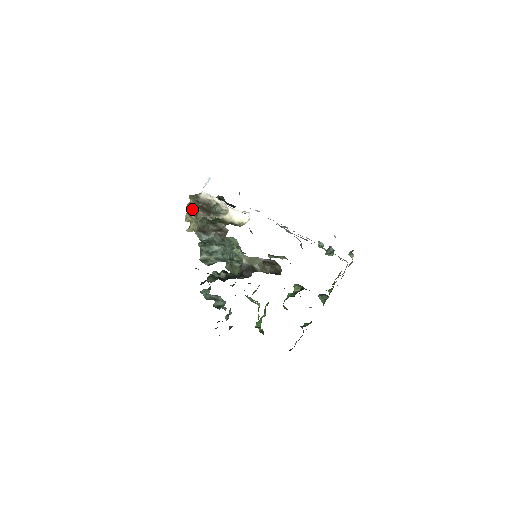
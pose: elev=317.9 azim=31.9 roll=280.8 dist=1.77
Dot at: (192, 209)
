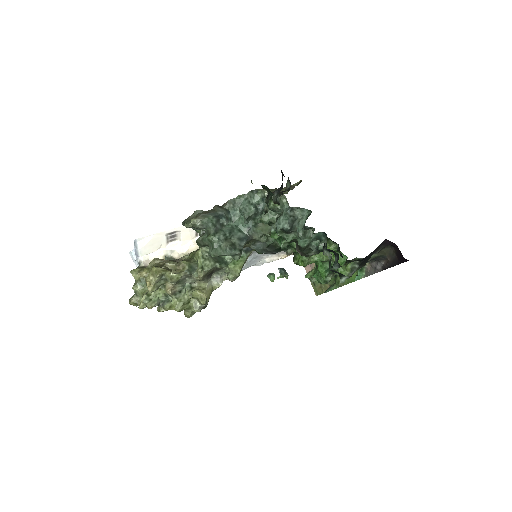
Dot at: (151, 267)
